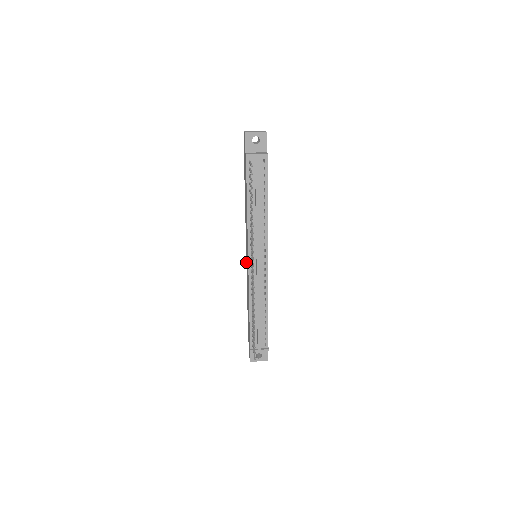
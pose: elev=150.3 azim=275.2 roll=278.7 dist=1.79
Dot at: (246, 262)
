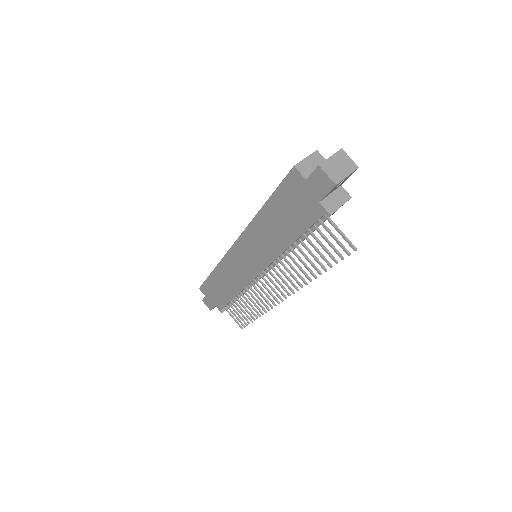
Dot at: (229, 253)
